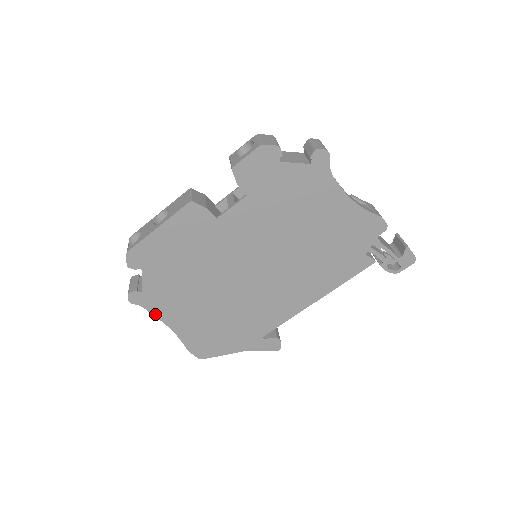
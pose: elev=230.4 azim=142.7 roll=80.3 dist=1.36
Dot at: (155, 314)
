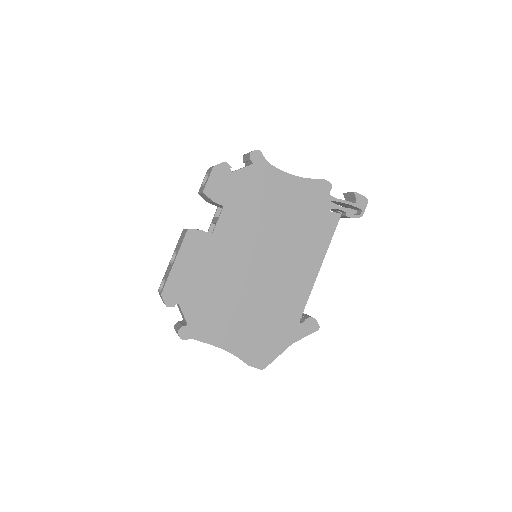
Dot at: (206, 341)
